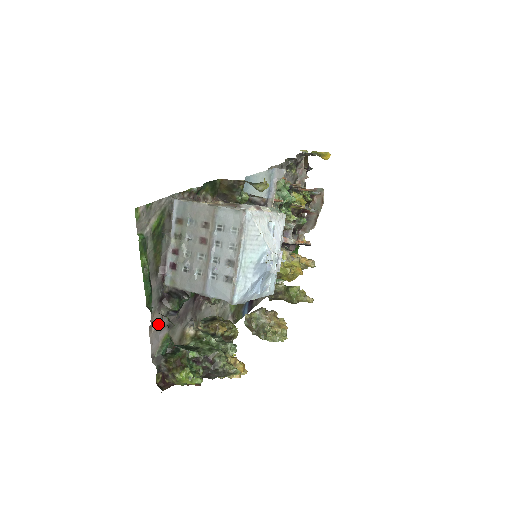
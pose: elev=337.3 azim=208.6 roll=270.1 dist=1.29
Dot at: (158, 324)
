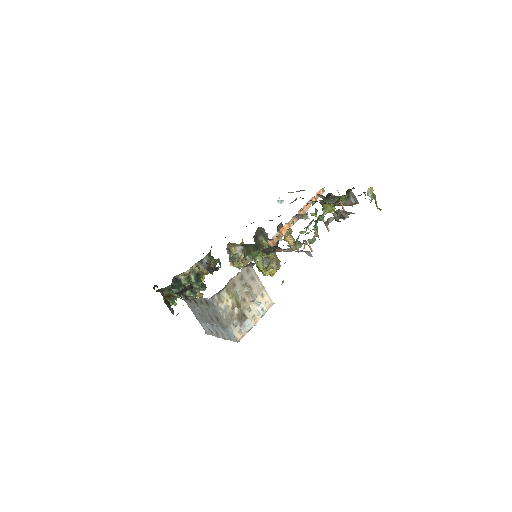
Dot at: occluded
